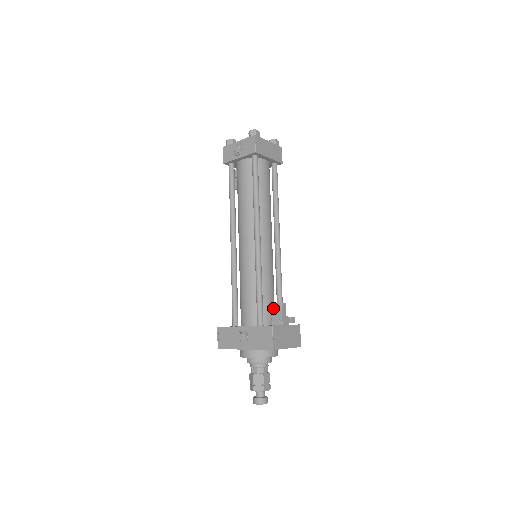
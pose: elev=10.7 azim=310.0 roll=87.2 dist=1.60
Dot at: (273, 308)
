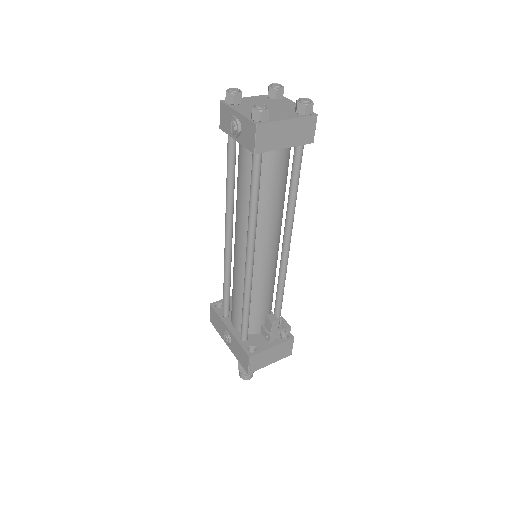
Dot at: (264, 319)
